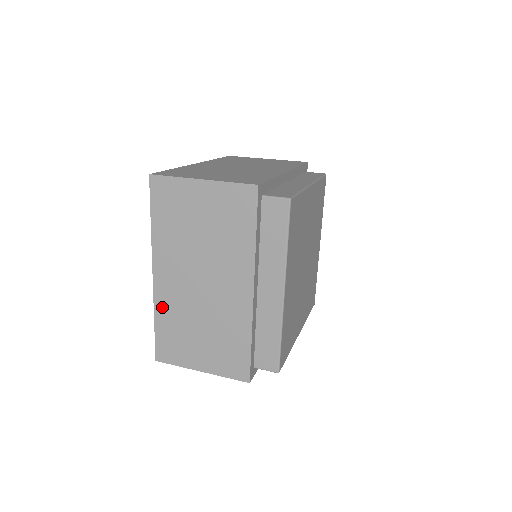
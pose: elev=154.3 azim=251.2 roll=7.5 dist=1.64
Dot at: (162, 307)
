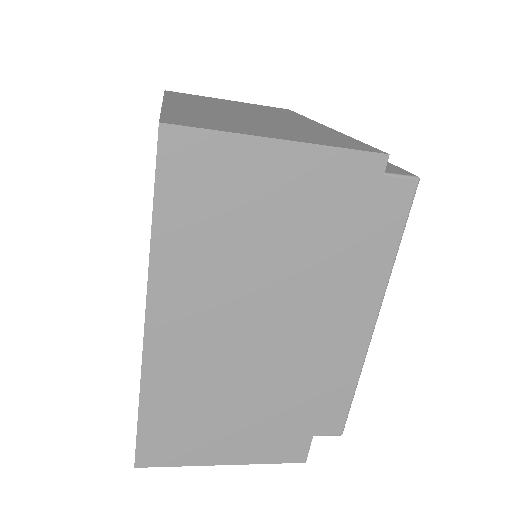
Dot at: (180, 109)
